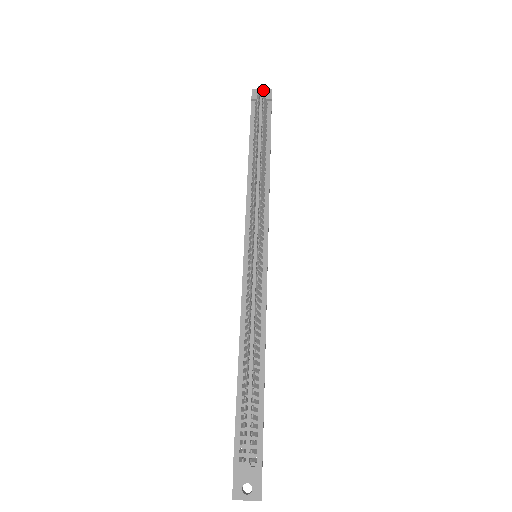
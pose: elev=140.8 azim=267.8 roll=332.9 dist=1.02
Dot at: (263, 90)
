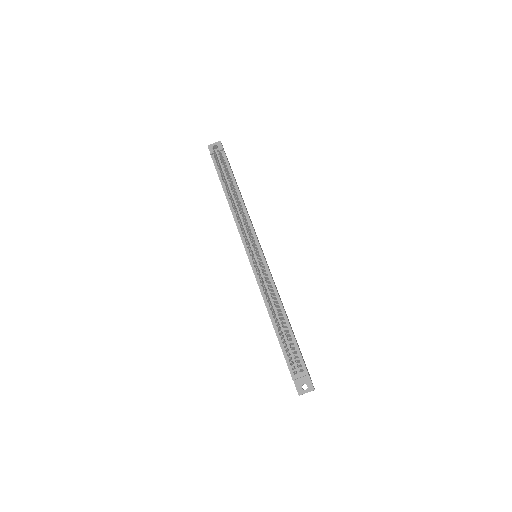
Dot at: occluded
